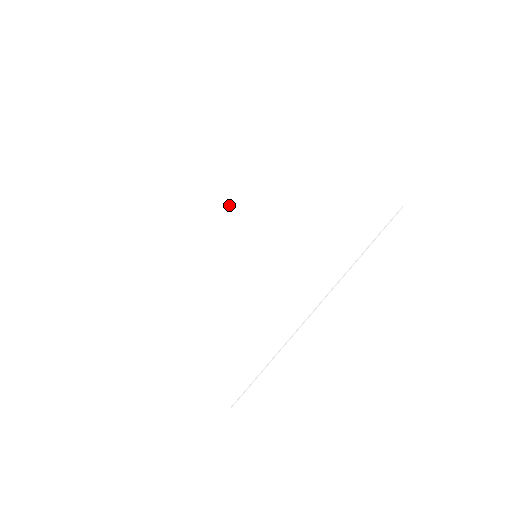
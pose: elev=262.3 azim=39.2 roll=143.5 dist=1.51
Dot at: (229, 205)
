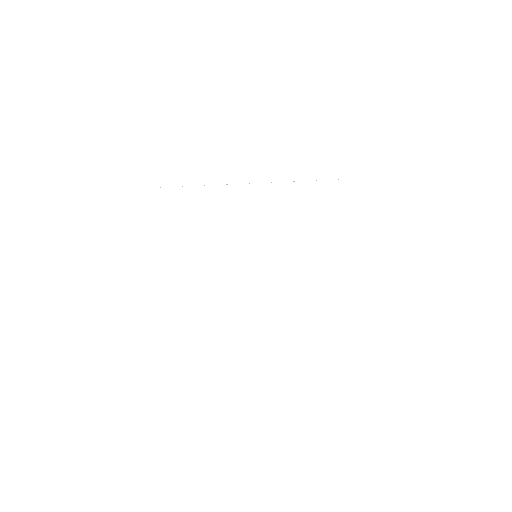
Dot at: (271, 199)
